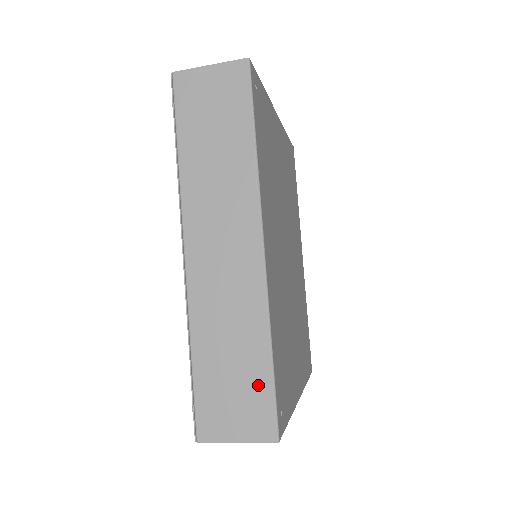
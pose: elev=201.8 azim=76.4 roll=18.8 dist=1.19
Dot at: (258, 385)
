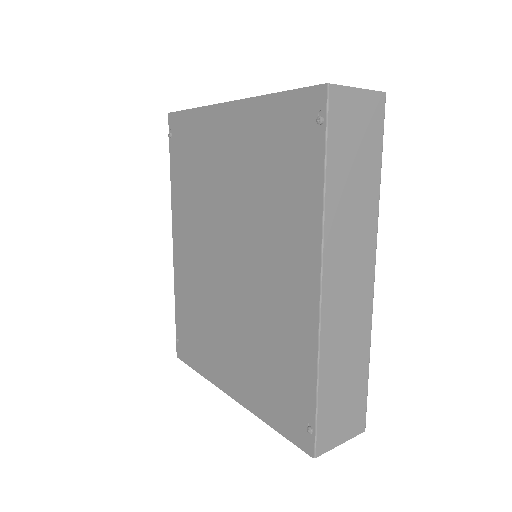
Dot at: (359, 392)
